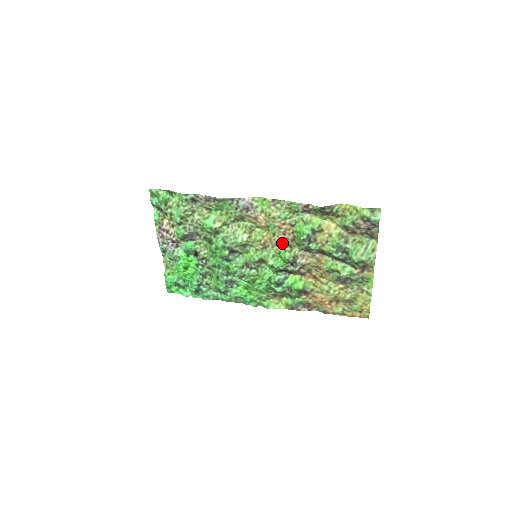
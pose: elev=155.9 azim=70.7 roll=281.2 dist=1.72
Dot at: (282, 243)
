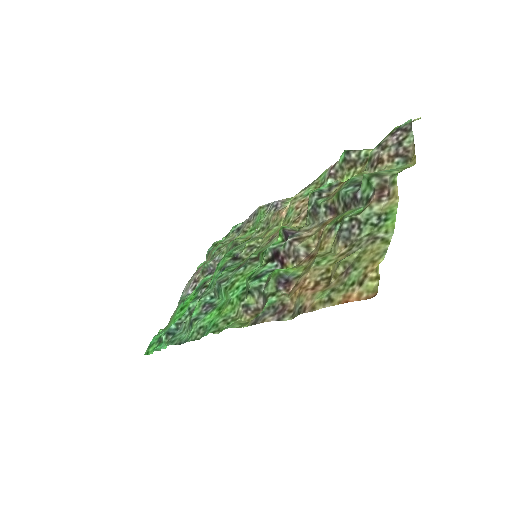
Dot at: (292, 226)
